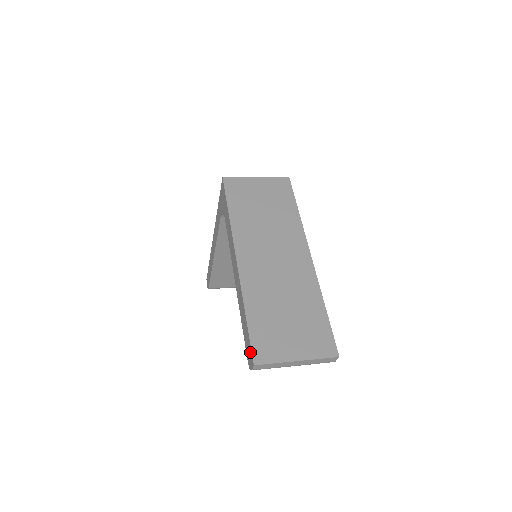
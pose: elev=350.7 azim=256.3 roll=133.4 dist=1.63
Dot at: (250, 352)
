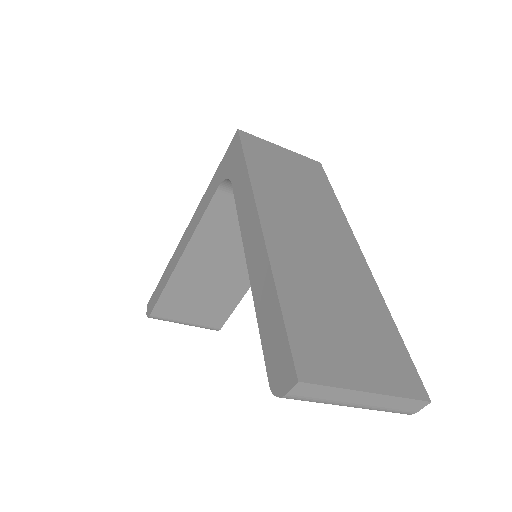
Dot at: (286, 359)
